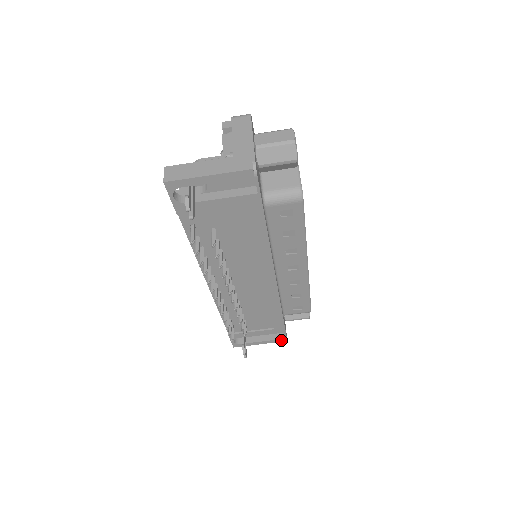
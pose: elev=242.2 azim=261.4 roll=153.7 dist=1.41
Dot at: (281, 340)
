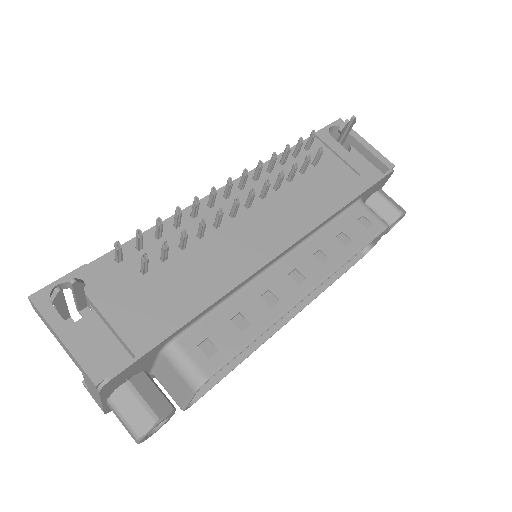
Dot at: (97, 374)
